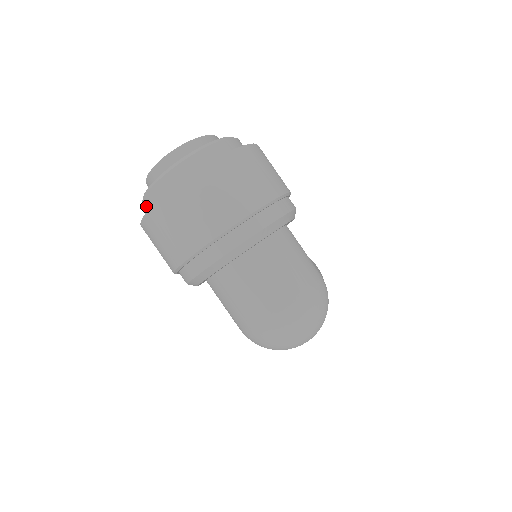
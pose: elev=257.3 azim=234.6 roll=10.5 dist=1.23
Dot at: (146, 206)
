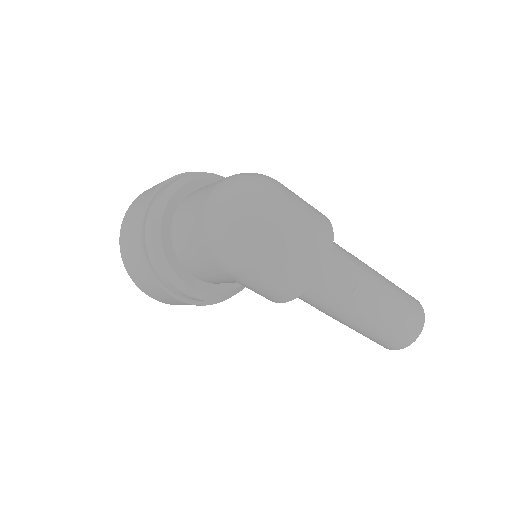
Dot at: occluded
